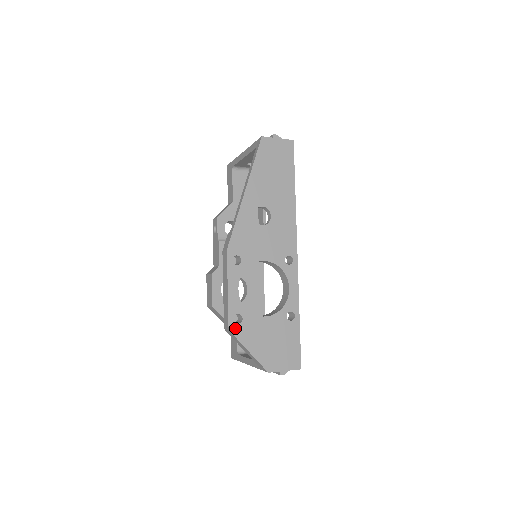
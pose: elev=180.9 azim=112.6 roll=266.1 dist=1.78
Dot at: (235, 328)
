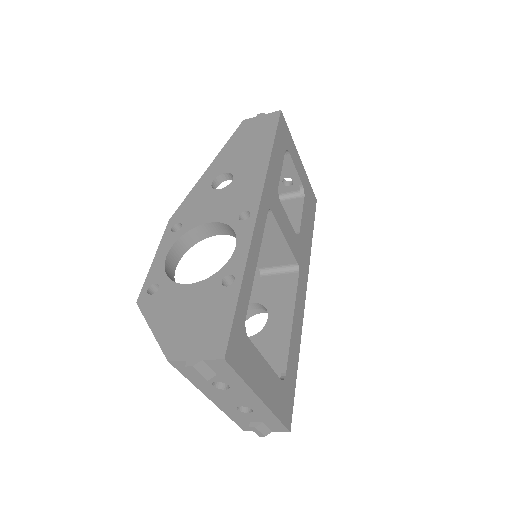
Dot at: (145, 300)
